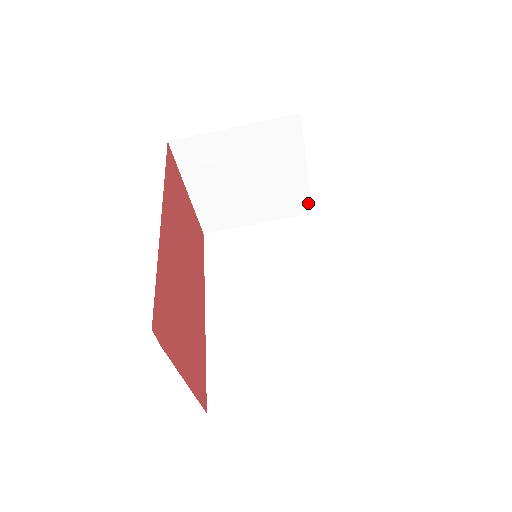
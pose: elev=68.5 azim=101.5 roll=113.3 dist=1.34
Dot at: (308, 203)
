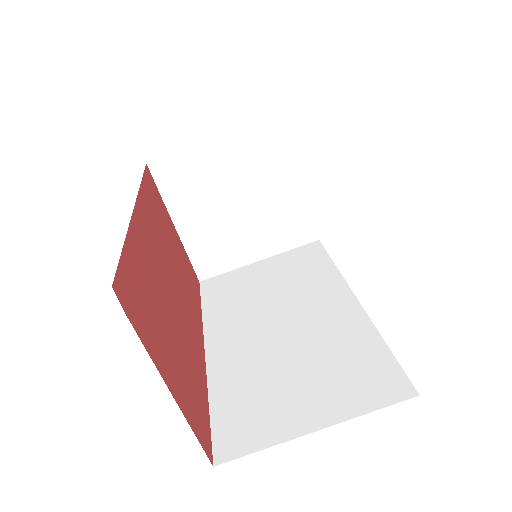
Dot at: (312, 227)
